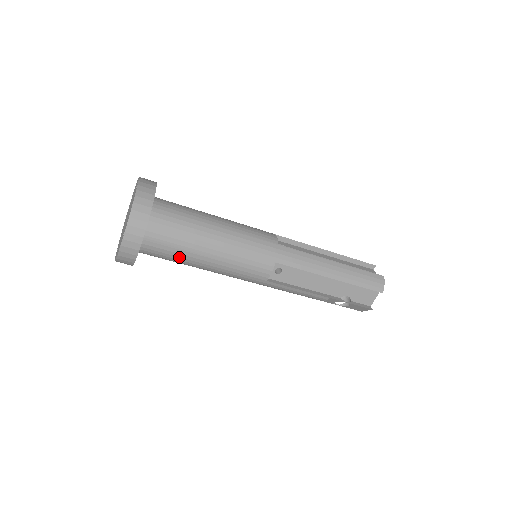
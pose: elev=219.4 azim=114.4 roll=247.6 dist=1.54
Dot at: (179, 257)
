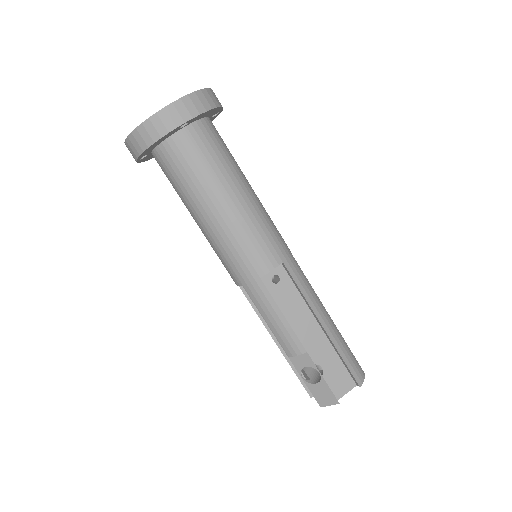
Dot at: (198, 179)
